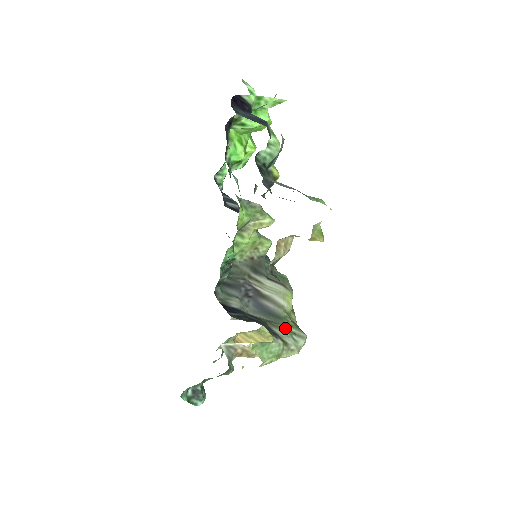
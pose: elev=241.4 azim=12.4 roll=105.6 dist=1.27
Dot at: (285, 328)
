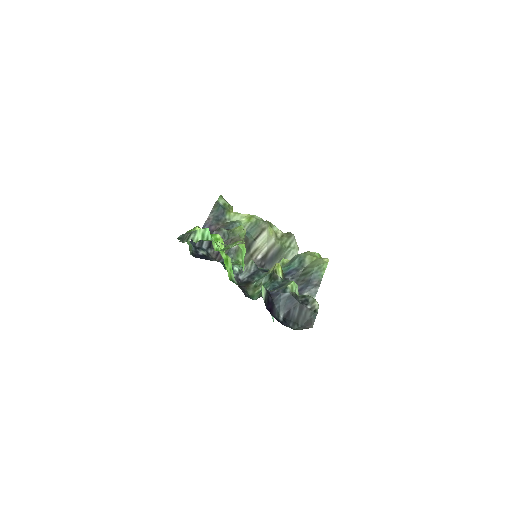
Dot at: (287, 251)
